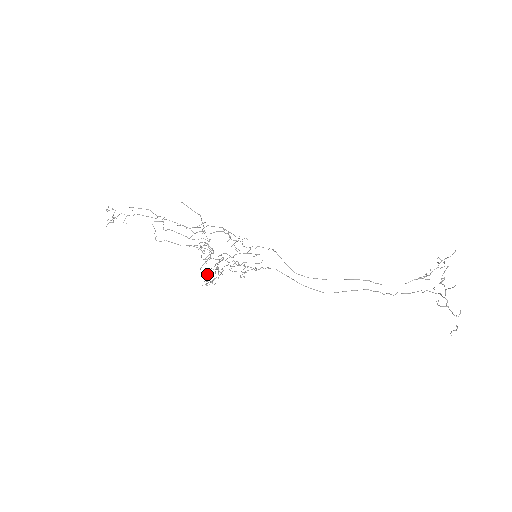
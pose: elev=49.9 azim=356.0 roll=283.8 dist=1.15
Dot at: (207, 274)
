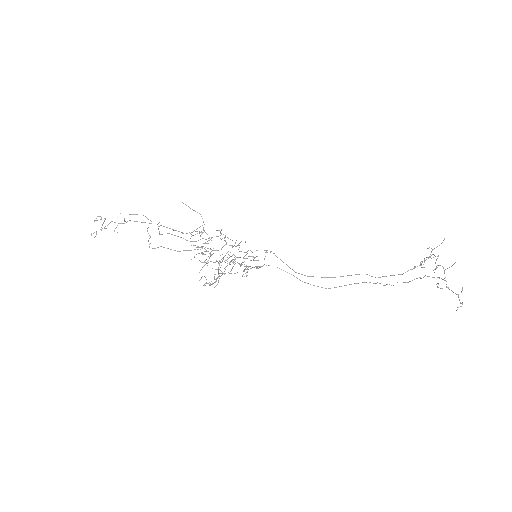
Dot at: occluded
